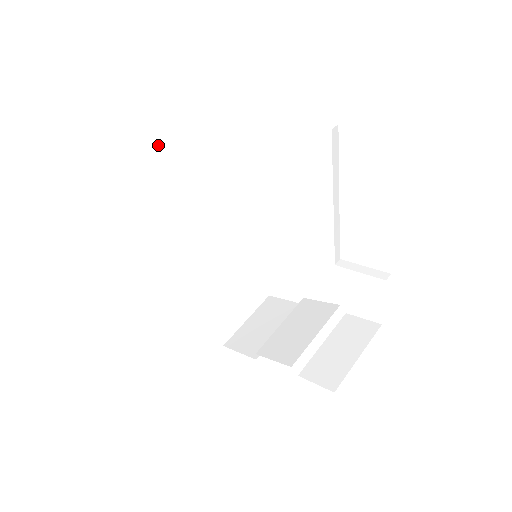
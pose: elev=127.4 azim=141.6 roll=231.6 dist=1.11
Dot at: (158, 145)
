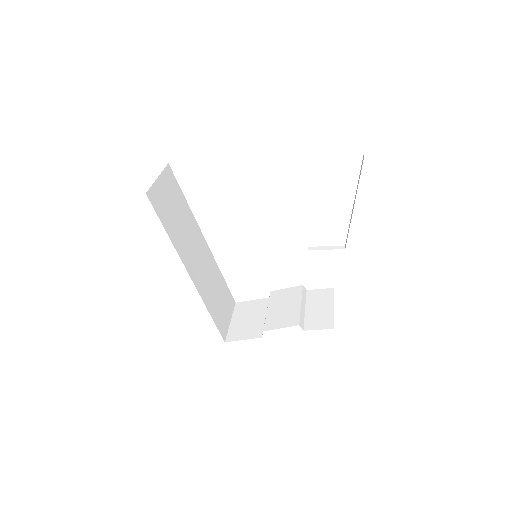
Dot at: (170, 188)
